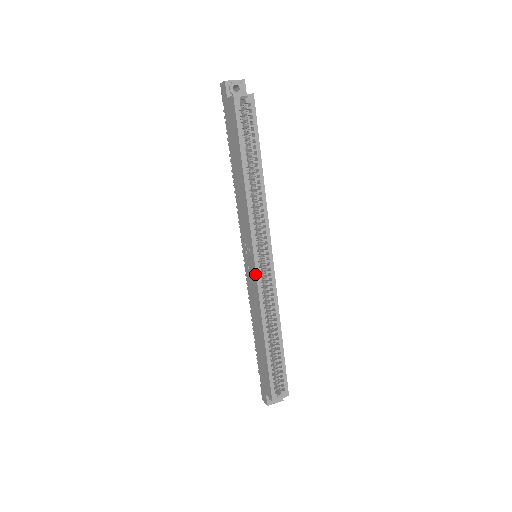
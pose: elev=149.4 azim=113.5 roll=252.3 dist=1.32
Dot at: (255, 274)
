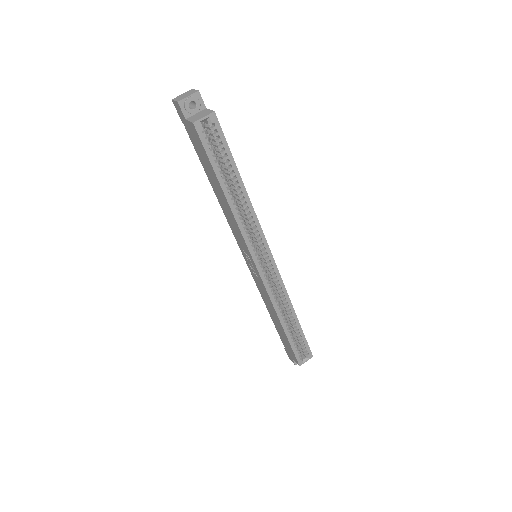
Dot at: (260, 278)
